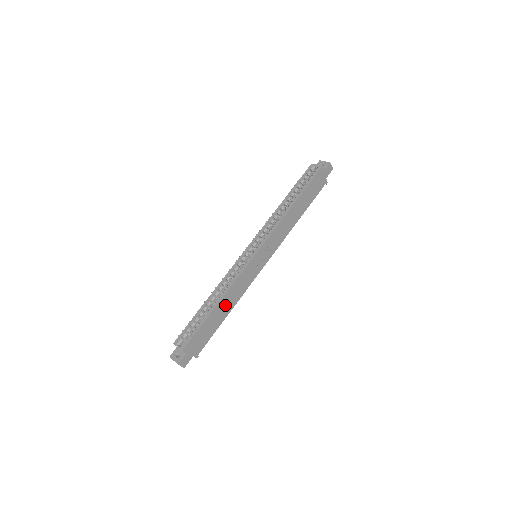
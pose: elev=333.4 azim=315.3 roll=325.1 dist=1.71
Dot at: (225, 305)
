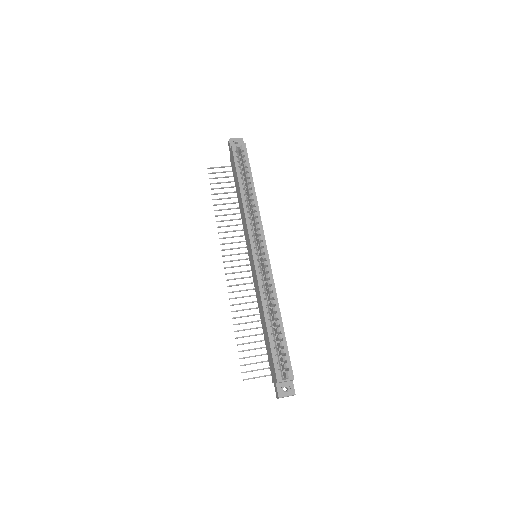
Dot at: occluded
